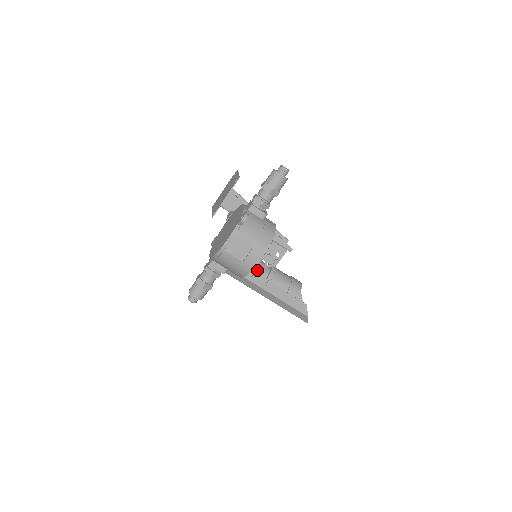
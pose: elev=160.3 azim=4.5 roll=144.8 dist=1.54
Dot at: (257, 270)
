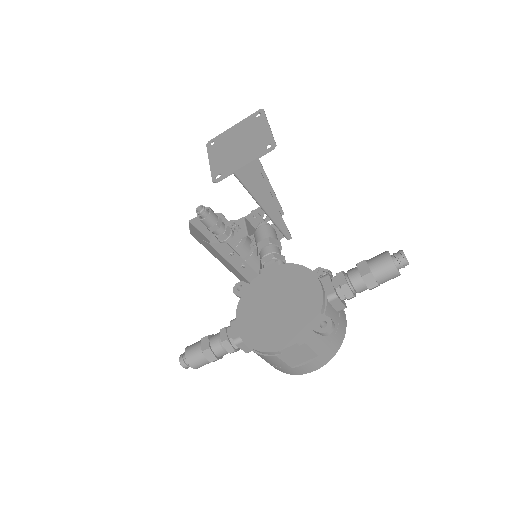
Dot at: (238, 249)
